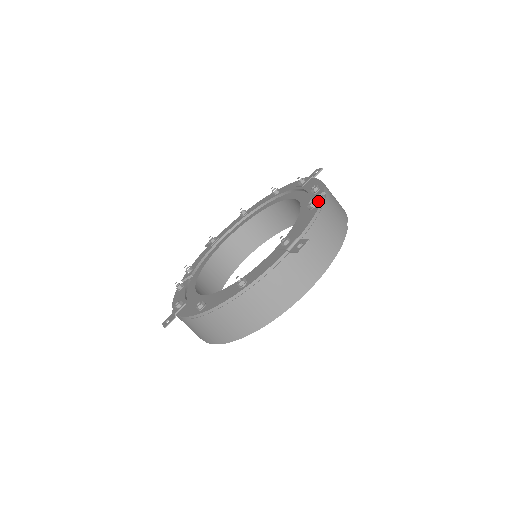
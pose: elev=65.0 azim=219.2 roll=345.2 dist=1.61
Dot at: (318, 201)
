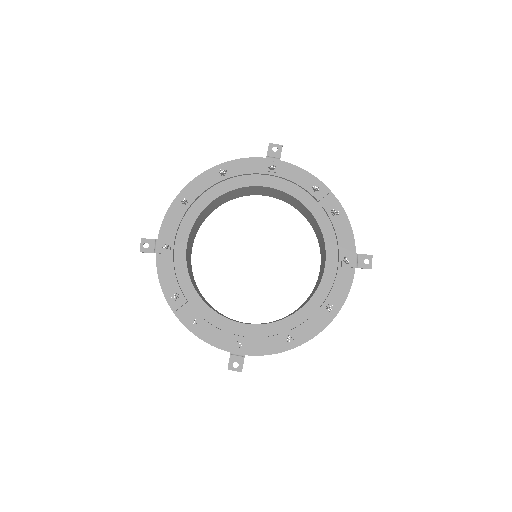
Dot at: (337, 205)
